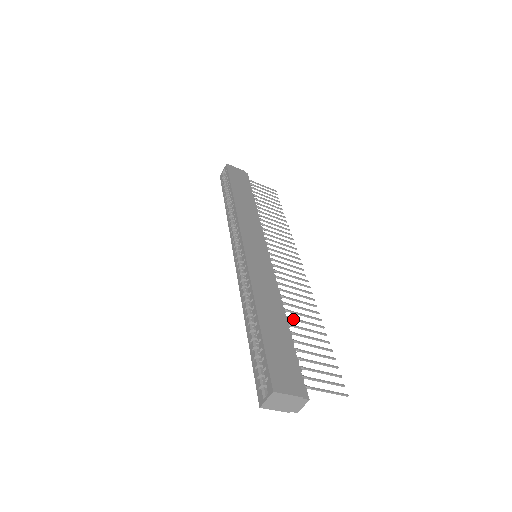
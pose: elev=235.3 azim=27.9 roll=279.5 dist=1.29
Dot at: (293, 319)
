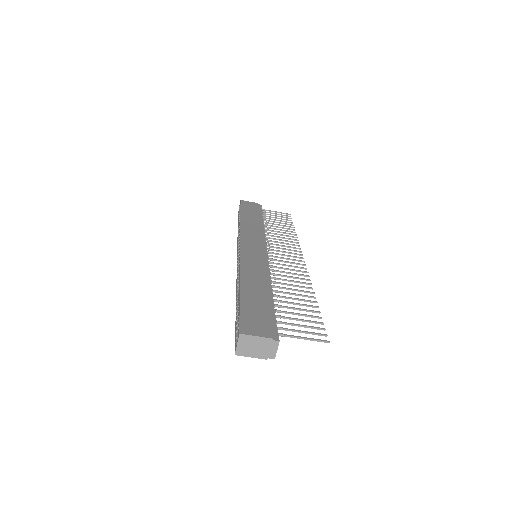
Dot at: (281, 292)
